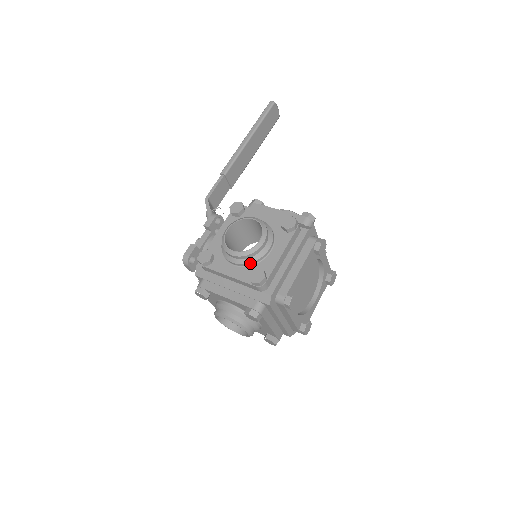
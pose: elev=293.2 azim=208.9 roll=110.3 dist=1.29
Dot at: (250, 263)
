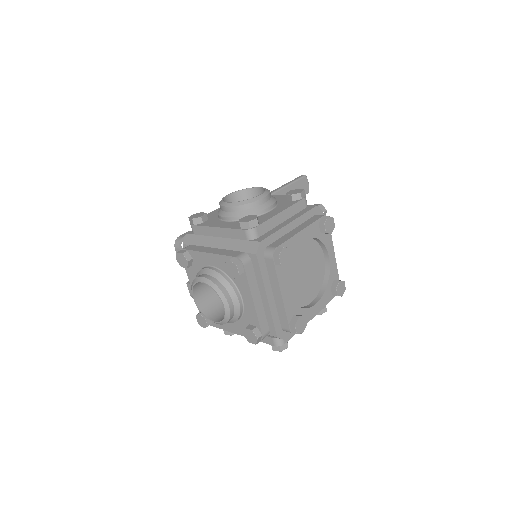
Dot at: (244, 216)
